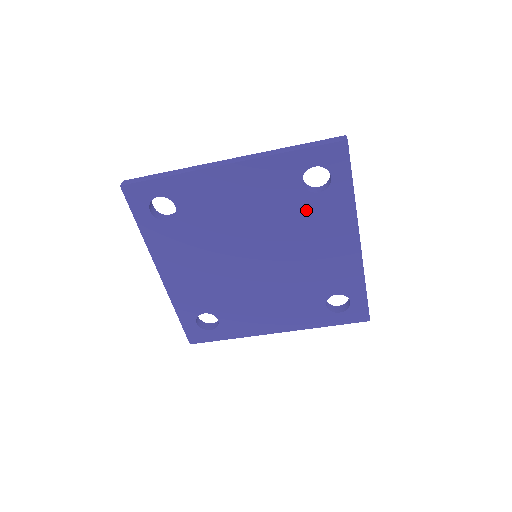
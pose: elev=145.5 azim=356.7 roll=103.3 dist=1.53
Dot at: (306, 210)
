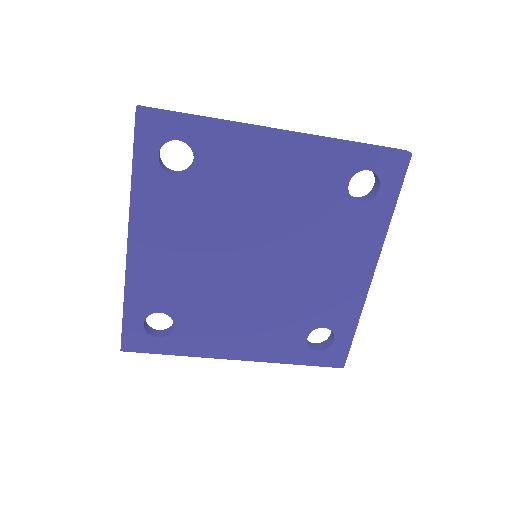
Dot at: (338, 217)
